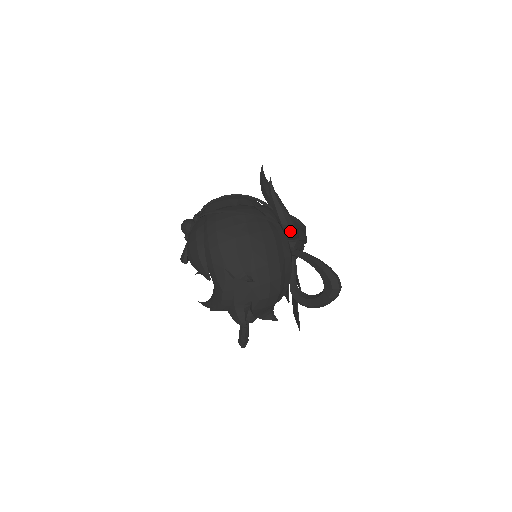
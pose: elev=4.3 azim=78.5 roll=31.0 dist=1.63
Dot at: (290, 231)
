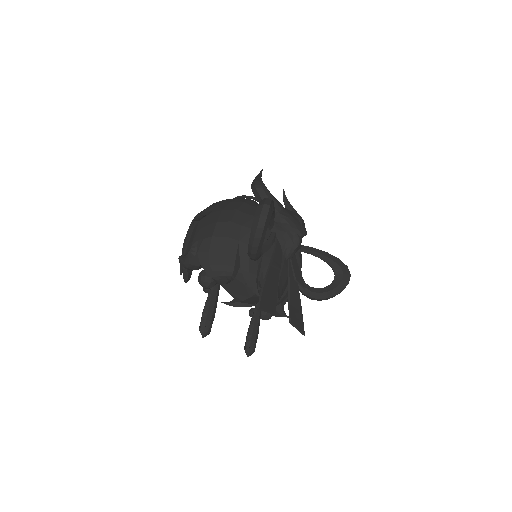
Dot at: (258, 193)
